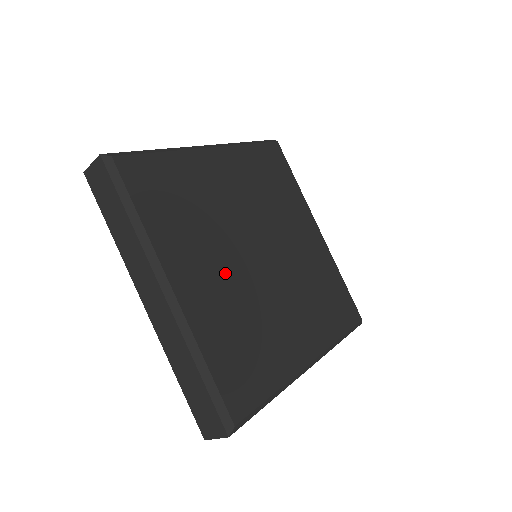
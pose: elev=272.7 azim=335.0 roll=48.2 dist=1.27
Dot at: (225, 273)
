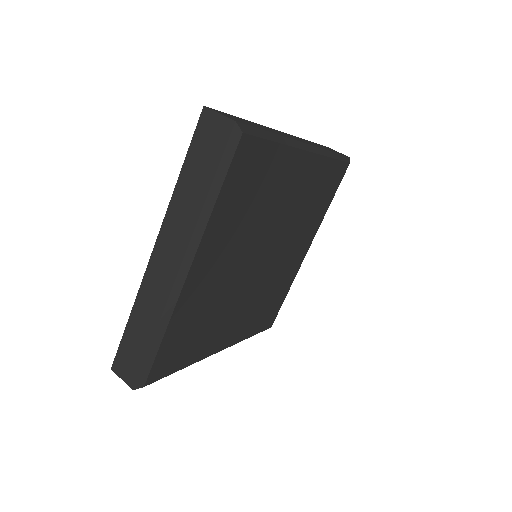
Dot at: (229, 269)
